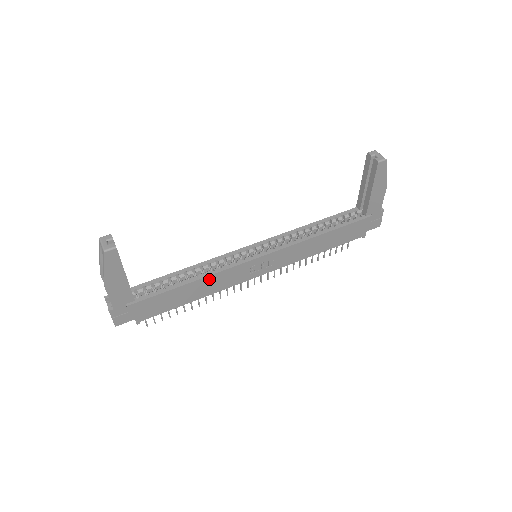
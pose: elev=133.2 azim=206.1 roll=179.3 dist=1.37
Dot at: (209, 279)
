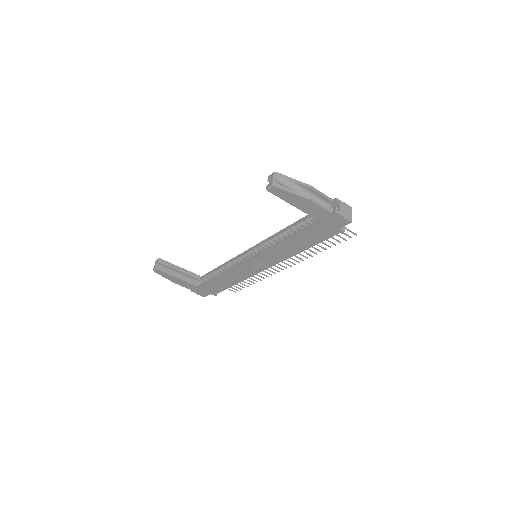
Dot at: (229, 274)
